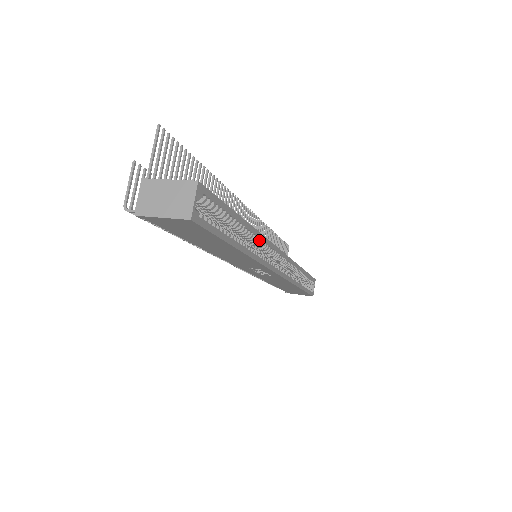
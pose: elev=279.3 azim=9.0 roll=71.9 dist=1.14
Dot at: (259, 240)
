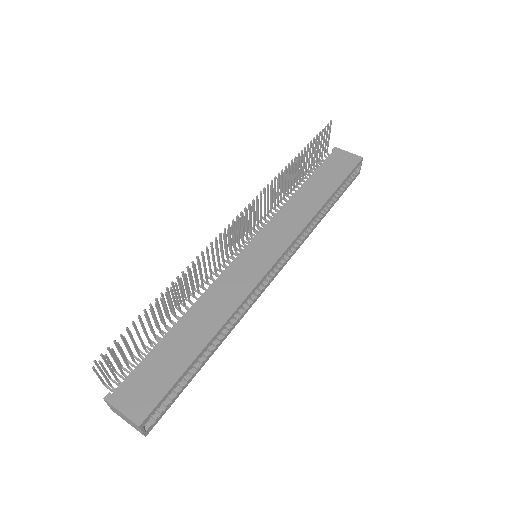
Dot at: (236, 313)
